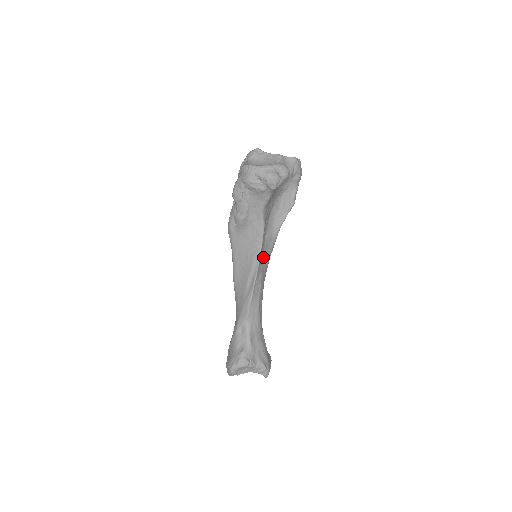
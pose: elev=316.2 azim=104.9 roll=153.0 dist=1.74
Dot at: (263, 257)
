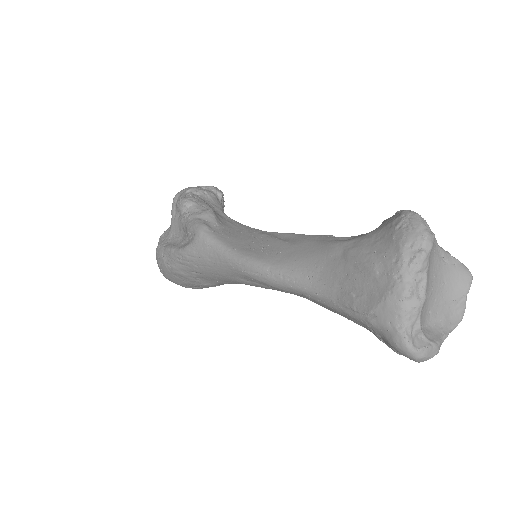
Dot at: occluded
